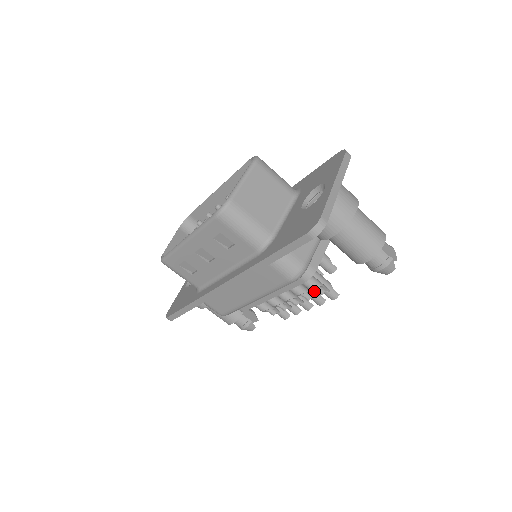
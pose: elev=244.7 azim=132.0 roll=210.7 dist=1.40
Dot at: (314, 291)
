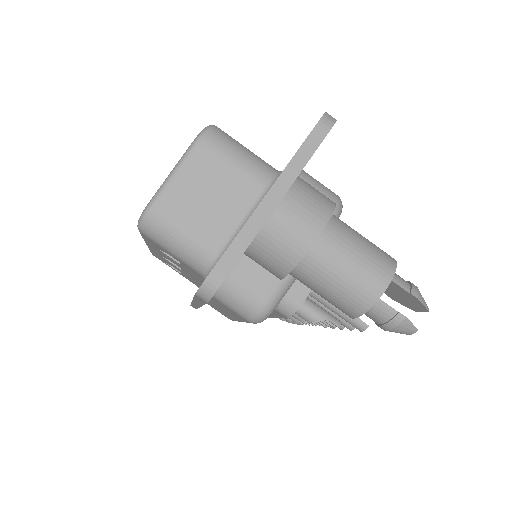
Dot at: occluded
